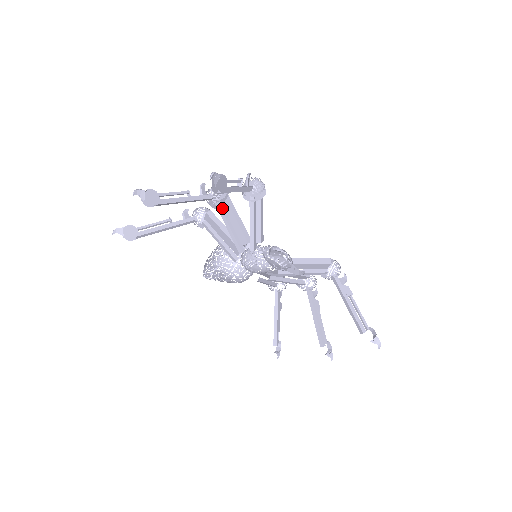
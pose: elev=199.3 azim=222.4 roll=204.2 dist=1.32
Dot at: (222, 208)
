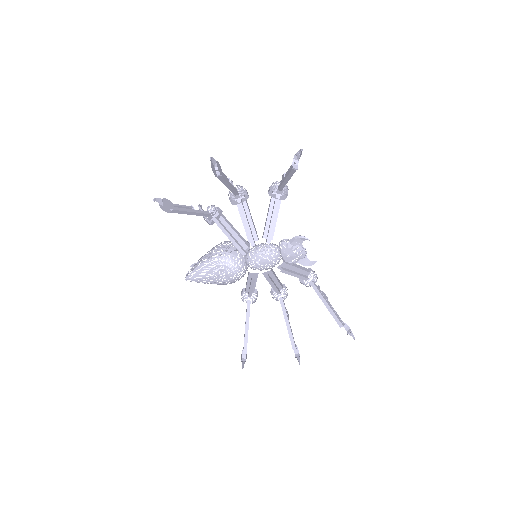
Dot at: (243, 205)
